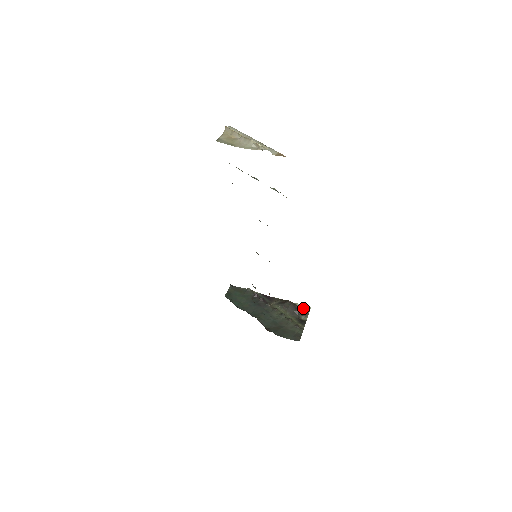
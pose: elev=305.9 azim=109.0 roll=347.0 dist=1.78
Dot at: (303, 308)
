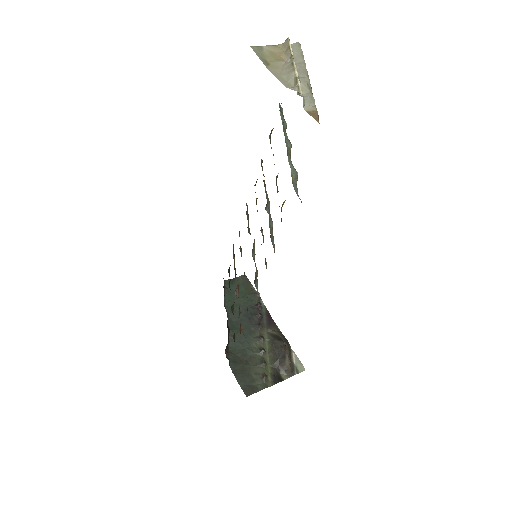
Dot at: (295, 363)
